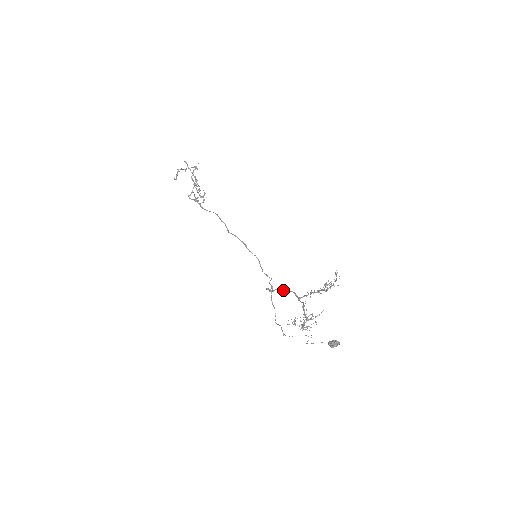
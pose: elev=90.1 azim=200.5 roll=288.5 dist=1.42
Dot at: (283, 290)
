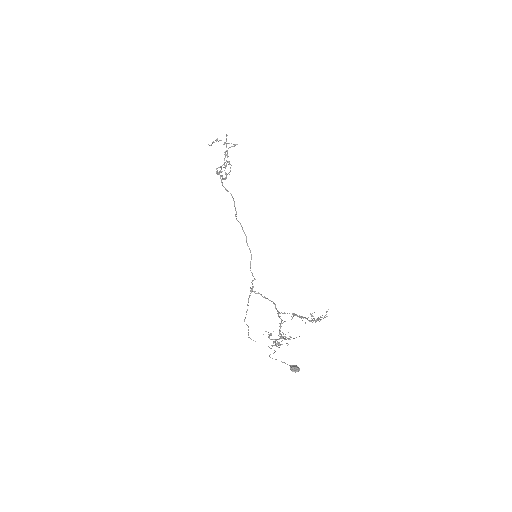
Dot at: (265, 297)
